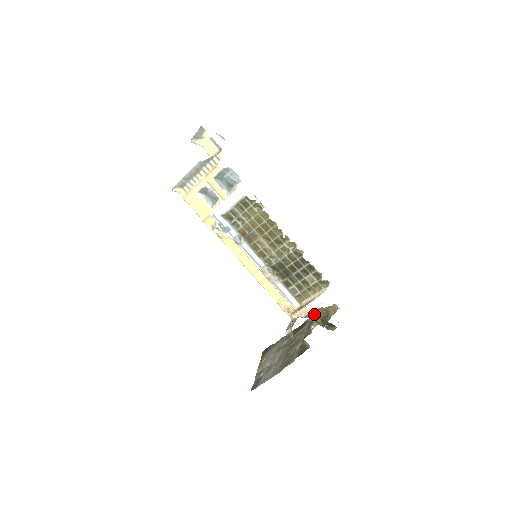
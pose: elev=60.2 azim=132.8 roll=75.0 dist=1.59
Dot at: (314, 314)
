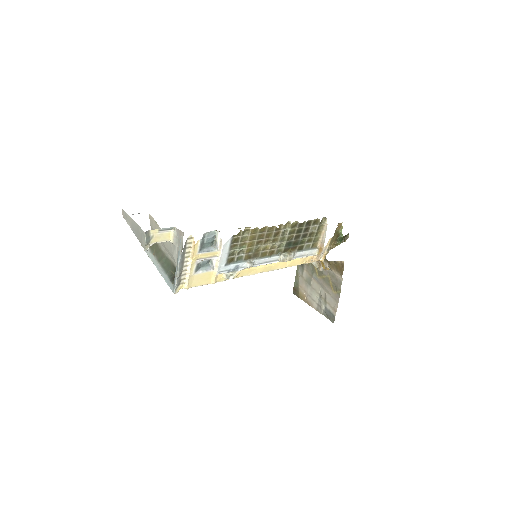
Dot at: (331, 243)
